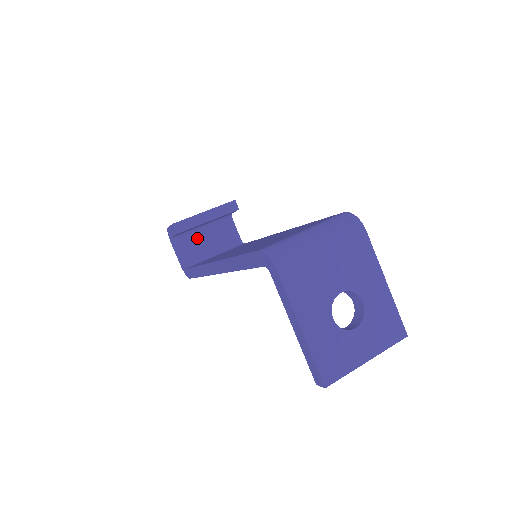
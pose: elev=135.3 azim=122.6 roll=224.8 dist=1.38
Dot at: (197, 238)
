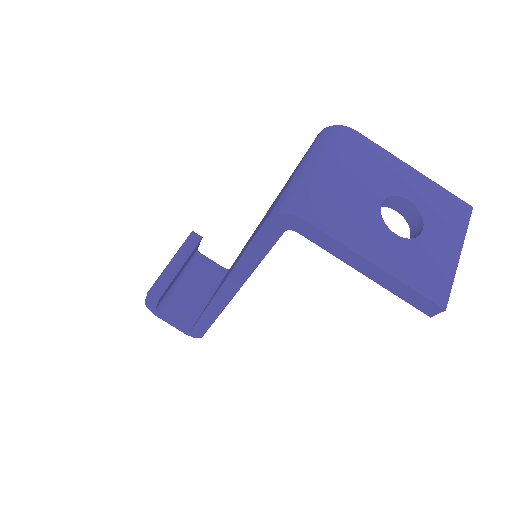
Dot at: (181, 294)
